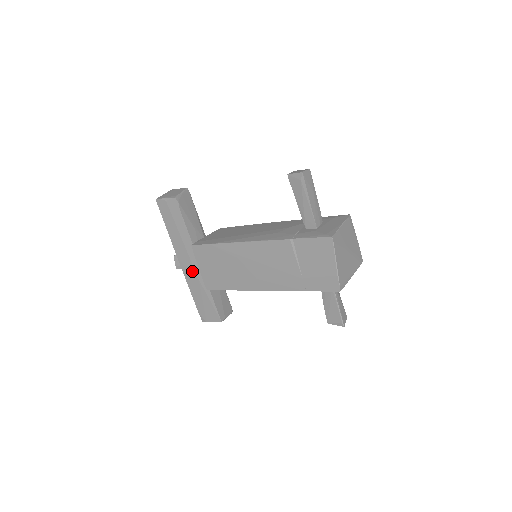
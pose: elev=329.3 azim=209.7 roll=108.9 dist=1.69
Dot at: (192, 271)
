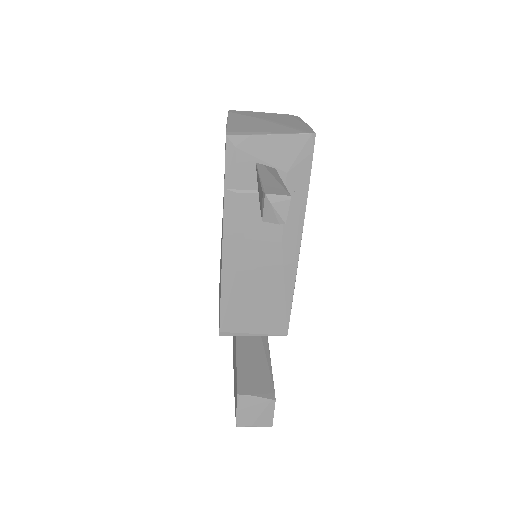
Dot at: occluded
